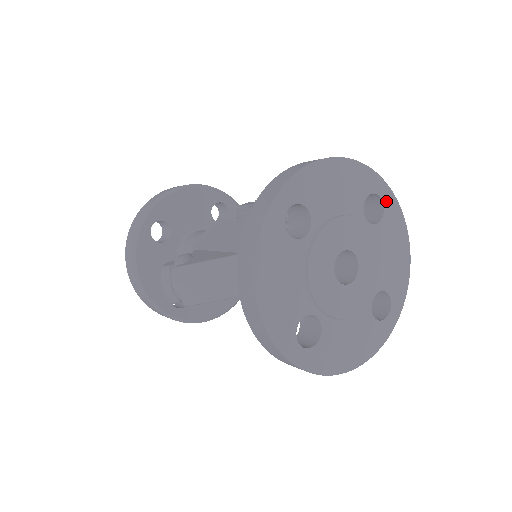
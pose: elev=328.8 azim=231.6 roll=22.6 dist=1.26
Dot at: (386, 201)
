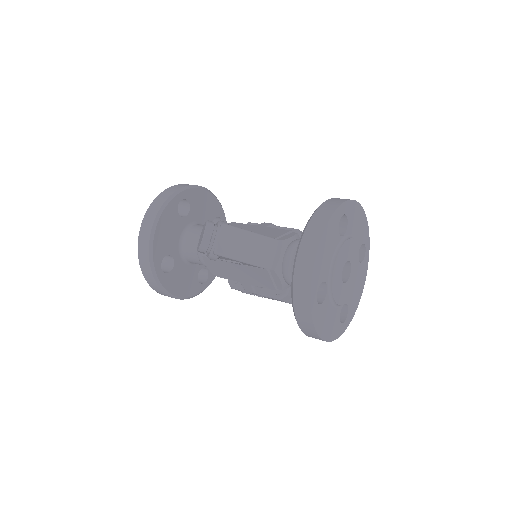
Dot at: (366, 255)
